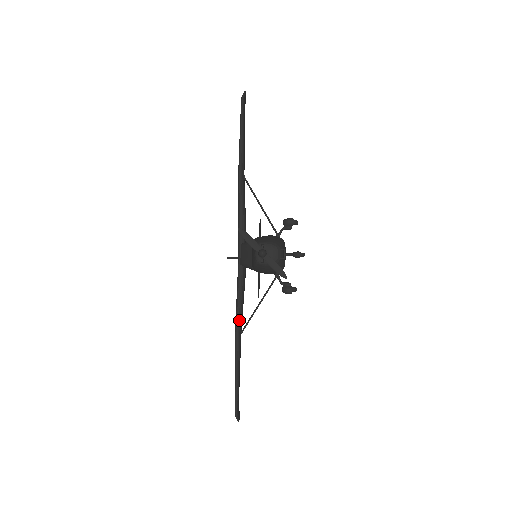
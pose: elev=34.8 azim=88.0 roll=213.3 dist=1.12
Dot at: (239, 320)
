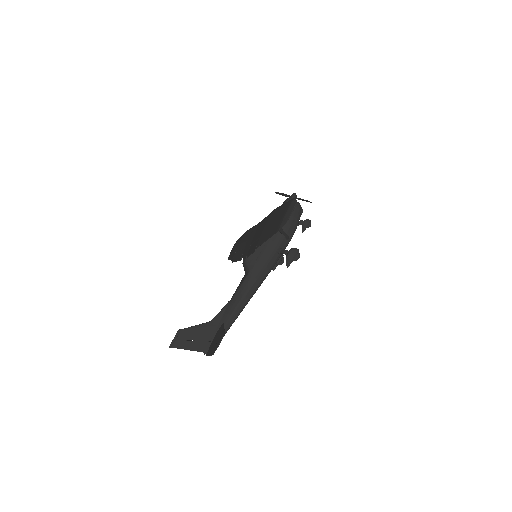
Dot at: occluded
